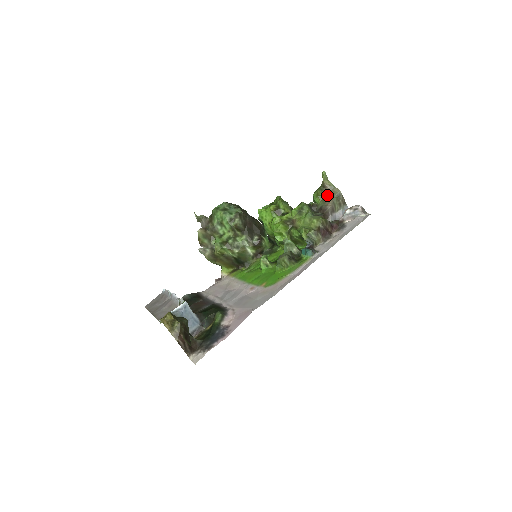
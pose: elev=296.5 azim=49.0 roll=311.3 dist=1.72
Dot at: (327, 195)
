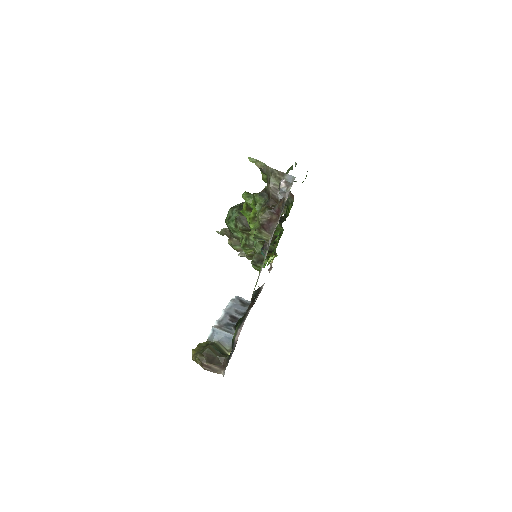
Dot at: (267, 175)
